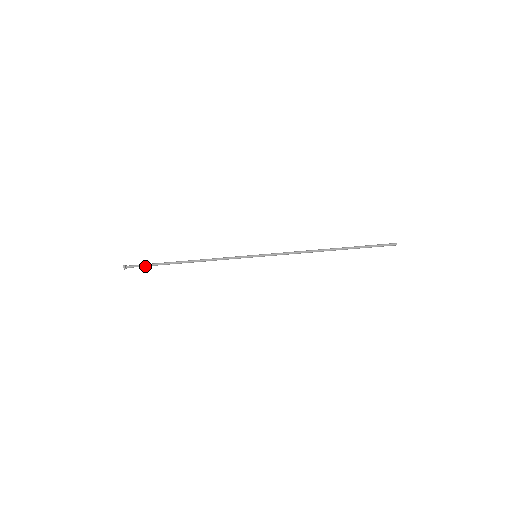
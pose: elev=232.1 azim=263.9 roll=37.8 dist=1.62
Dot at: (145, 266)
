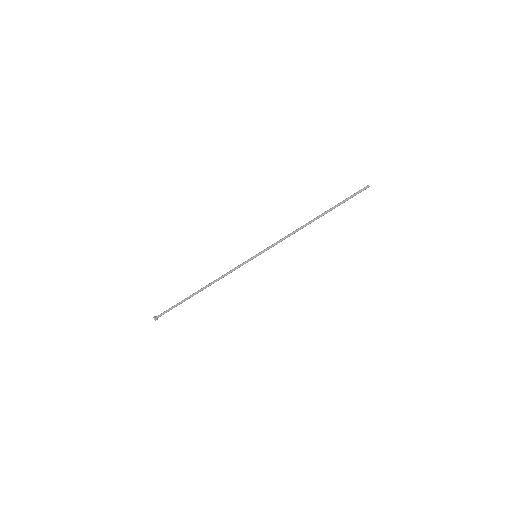
Dot at: (170, 309)
